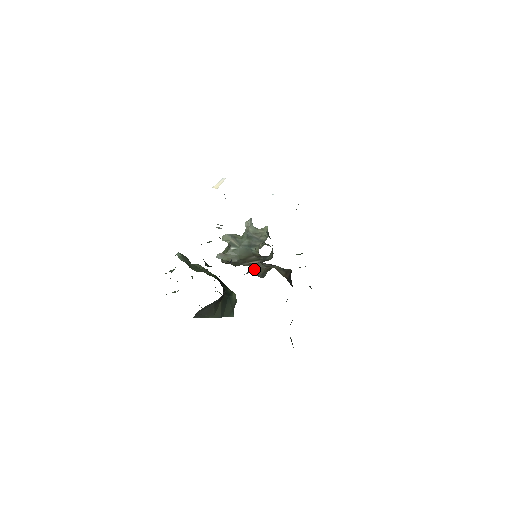
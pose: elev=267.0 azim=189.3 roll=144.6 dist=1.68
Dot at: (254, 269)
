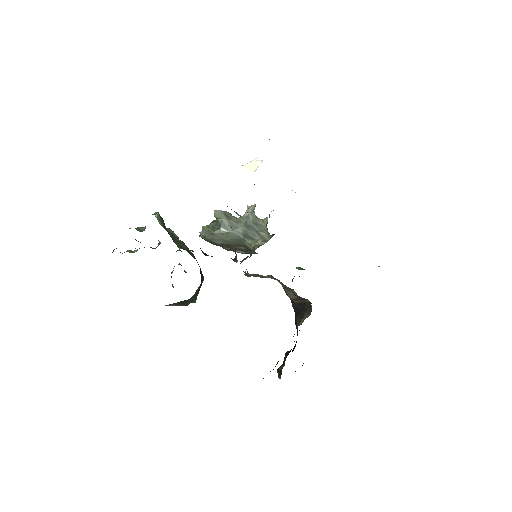
Dot at: (254, 274)
